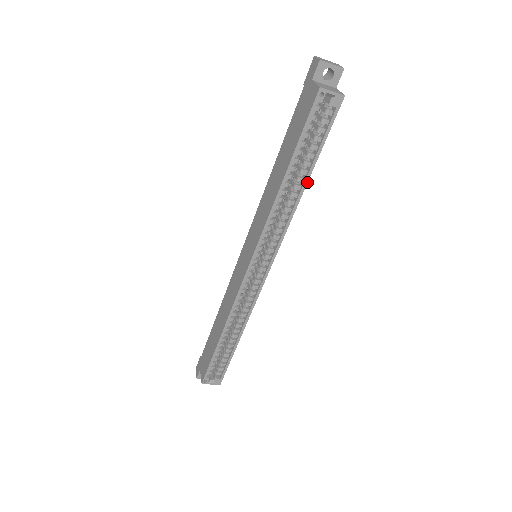
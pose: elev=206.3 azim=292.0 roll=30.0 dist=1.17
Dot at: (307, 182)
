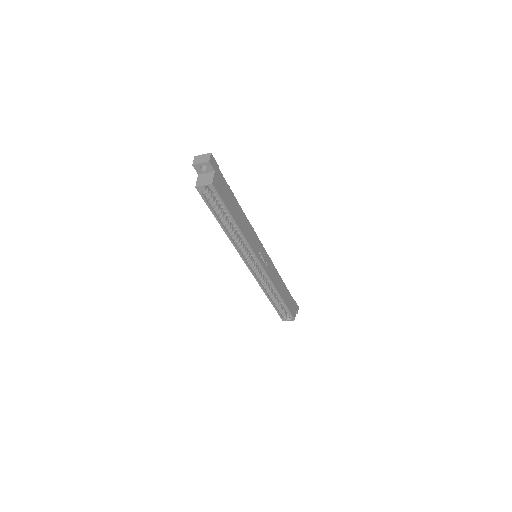
Dot at: (237, 225)
